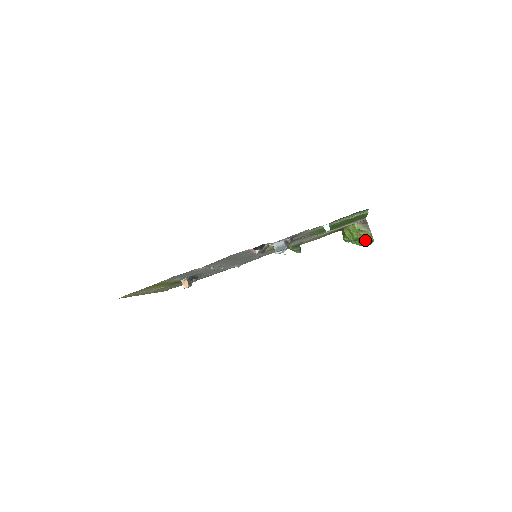
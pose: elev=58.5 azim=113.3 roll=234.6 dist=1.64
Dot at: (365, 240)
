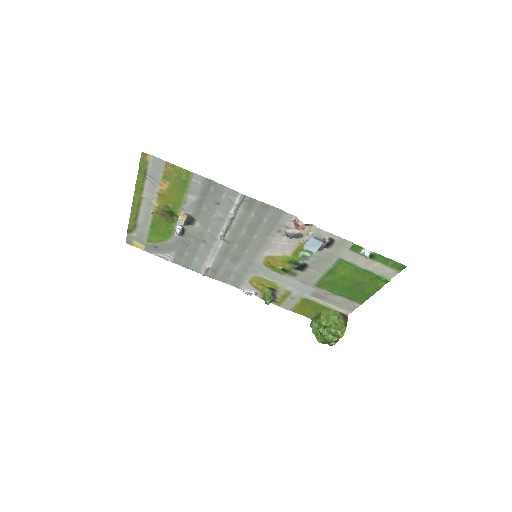
Dot at: (335, 332)
